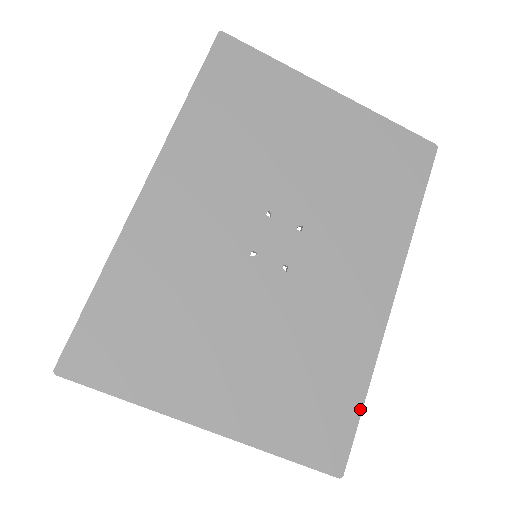
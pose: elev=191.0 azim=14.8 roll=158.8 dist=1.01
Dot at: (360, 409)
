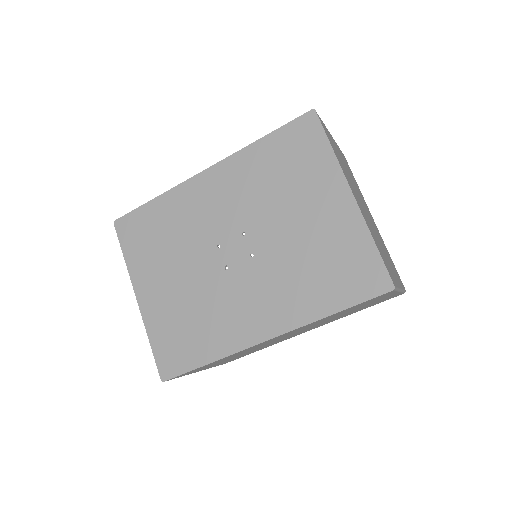
Dot at: (196, 367)
